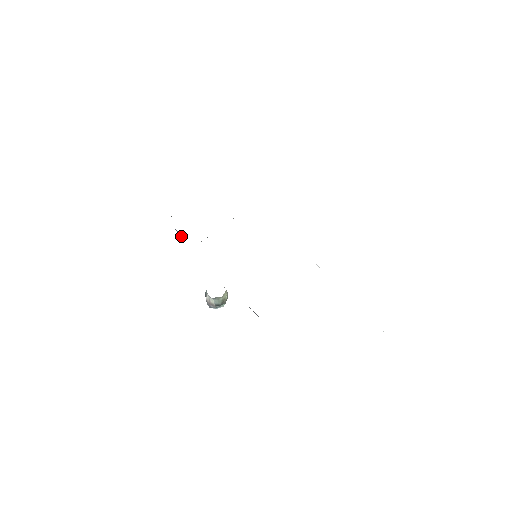
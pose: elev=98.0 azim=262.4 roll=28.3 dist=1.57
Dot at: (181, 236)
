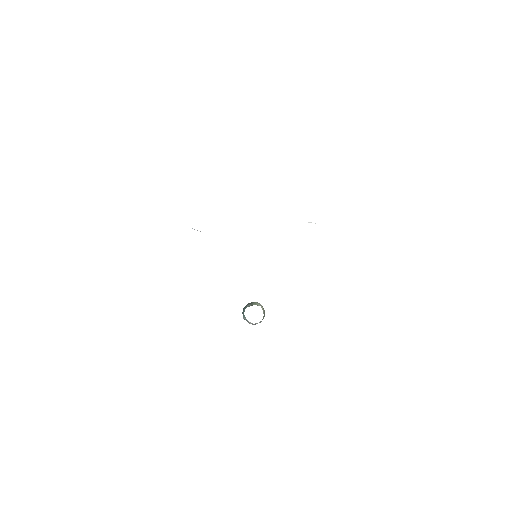
Dot at: occluded
